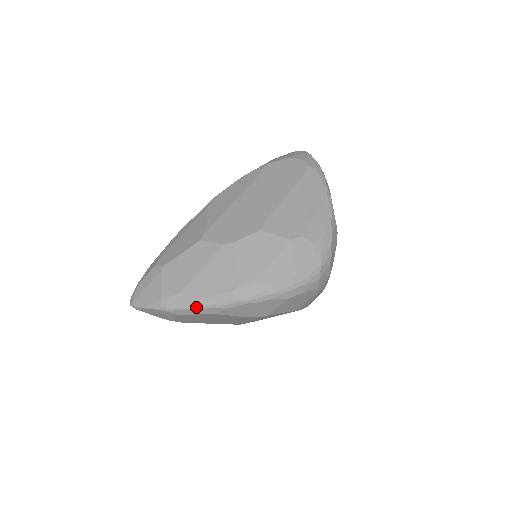
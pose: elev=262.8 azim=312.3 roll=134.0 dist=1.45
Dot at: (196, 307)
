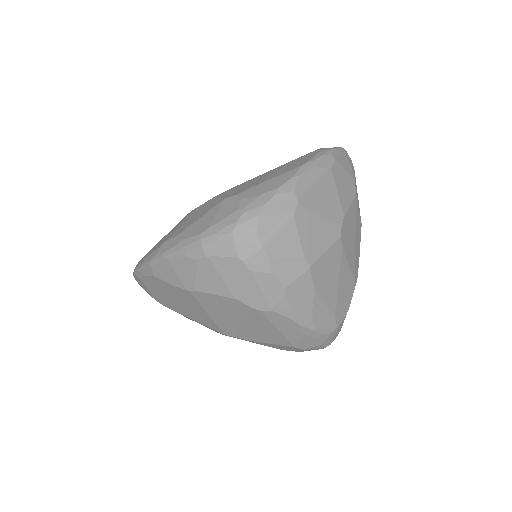
Dot at: (142, 265)
